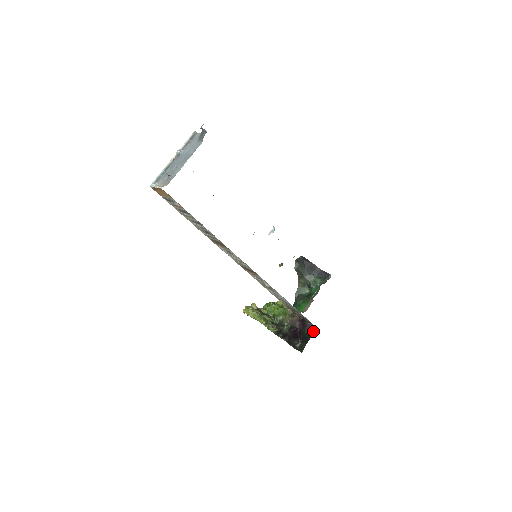
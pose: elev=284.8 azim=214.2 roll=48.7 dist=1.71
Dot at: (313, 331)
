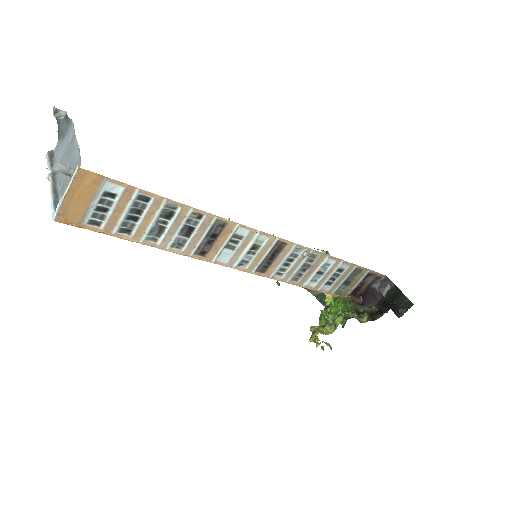
Dot at: (389, 281)
